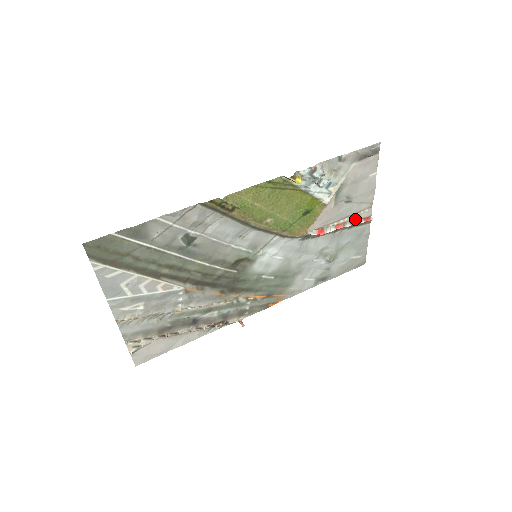
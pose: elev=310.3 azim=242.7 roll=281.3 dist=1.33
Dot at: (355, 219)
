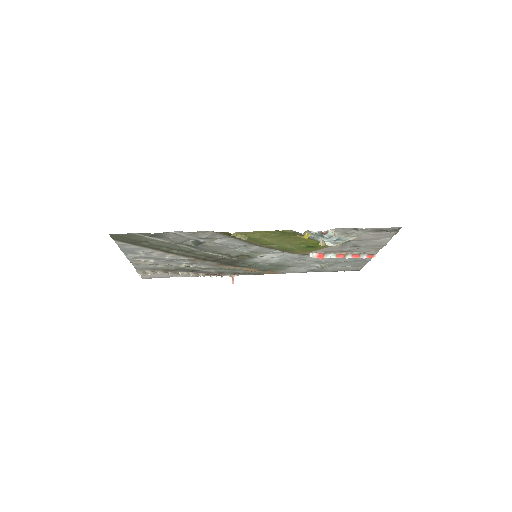
Dot at: (359, 253)
